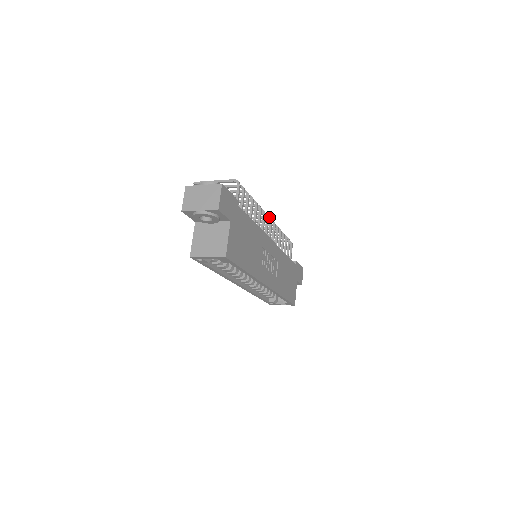
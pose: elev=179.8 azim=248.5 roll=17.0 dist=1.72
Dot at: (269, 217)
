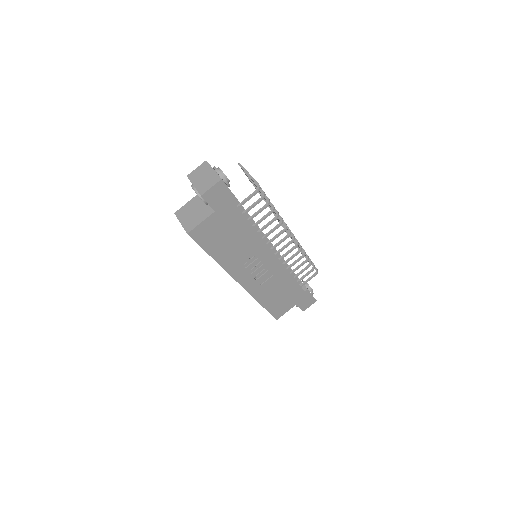
Dot at: (294, 236)
